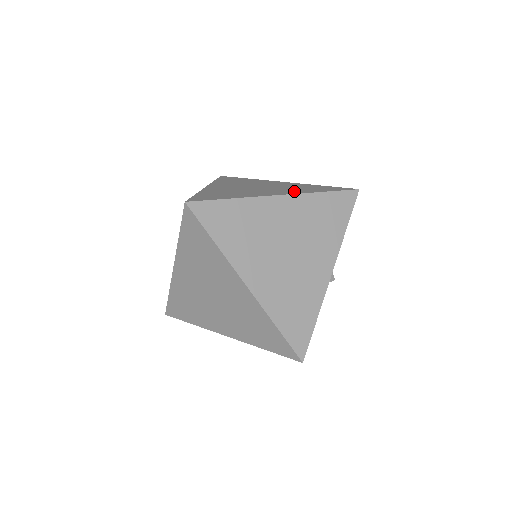
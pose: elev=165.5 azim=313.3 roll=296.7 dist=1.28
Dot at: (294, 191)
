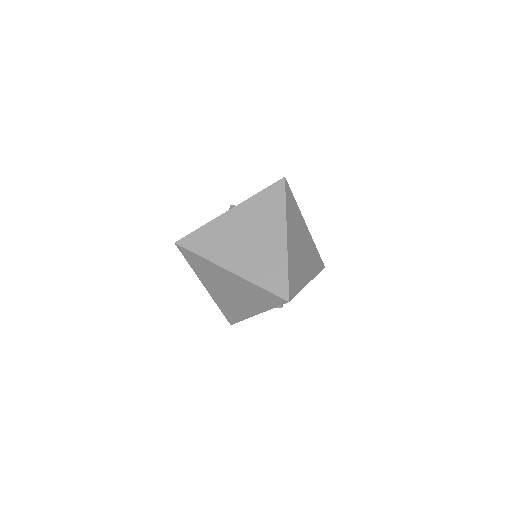
Dot at: (248, 270)
